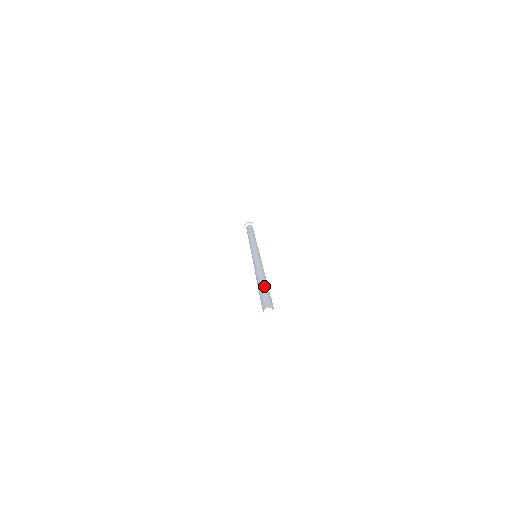
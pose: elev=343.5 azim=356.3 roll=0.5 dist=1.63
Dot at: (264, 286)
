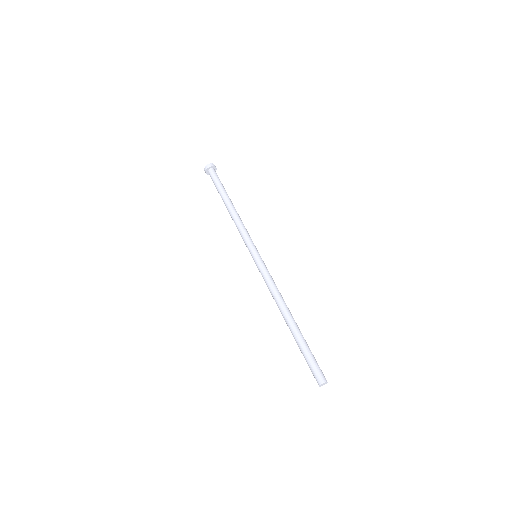
Dot at: occluded
